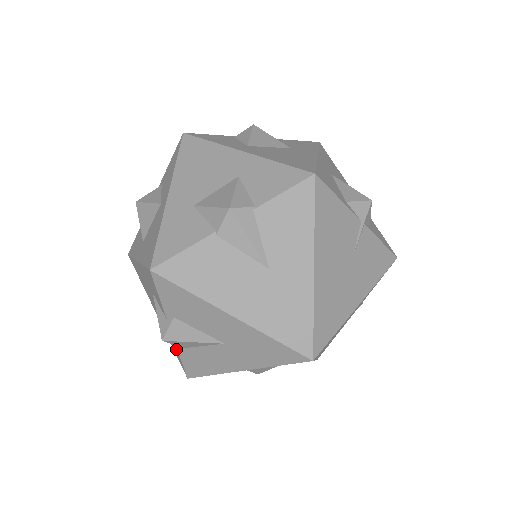
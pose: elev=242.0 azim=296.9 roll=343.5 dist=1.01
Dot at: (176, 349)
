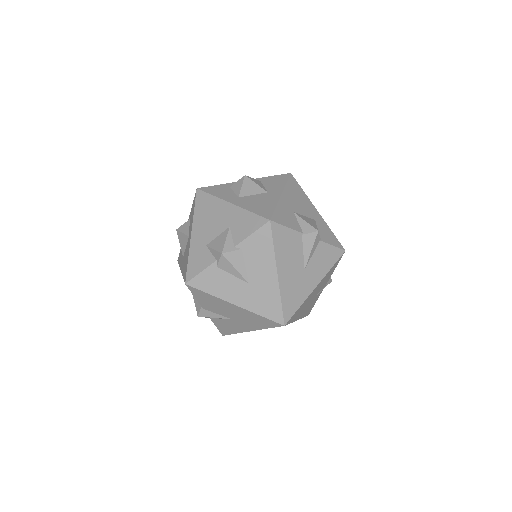
Dot at: (206, 263)
